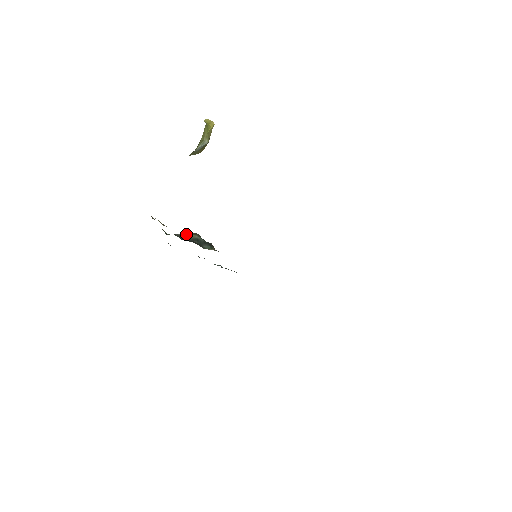
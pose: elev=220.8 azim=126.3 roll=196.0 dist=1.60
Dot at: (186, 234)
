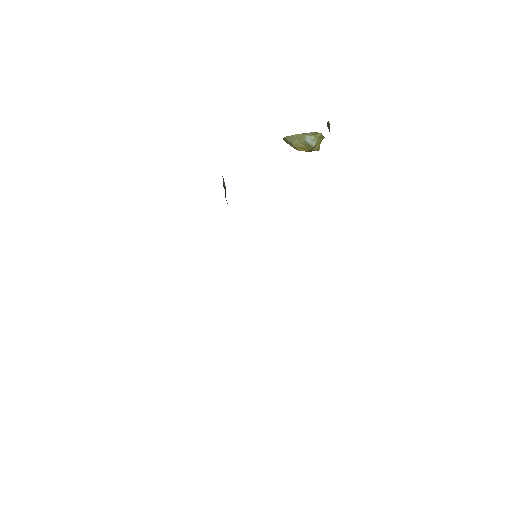
Dot at: occluded
